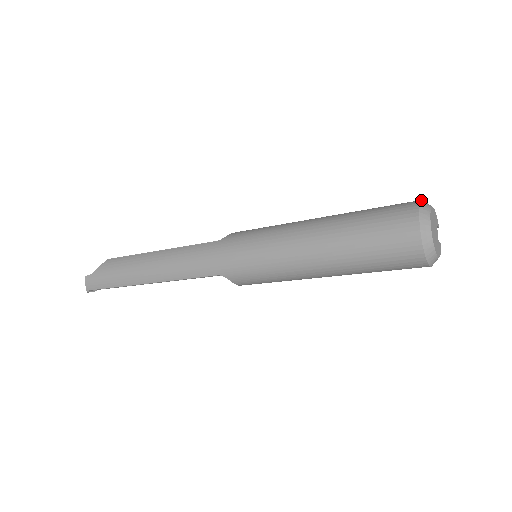
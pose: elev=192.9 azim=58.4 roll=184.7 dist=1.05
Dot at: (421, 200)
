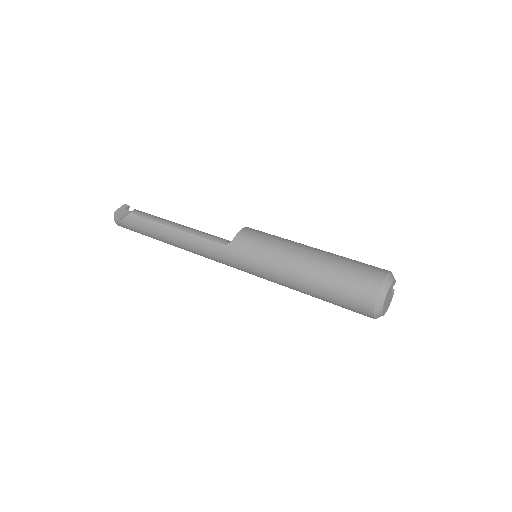
Dot at: (382, 285)
